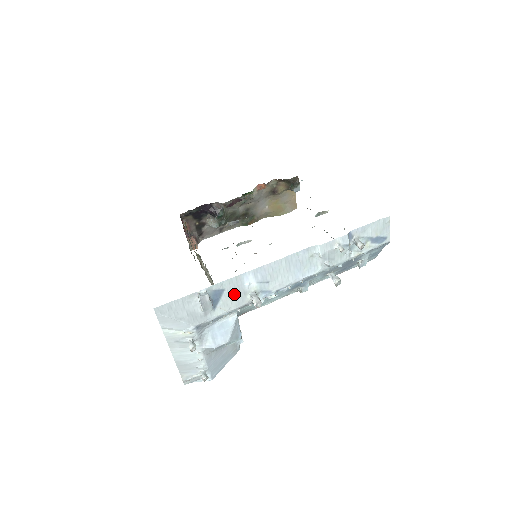
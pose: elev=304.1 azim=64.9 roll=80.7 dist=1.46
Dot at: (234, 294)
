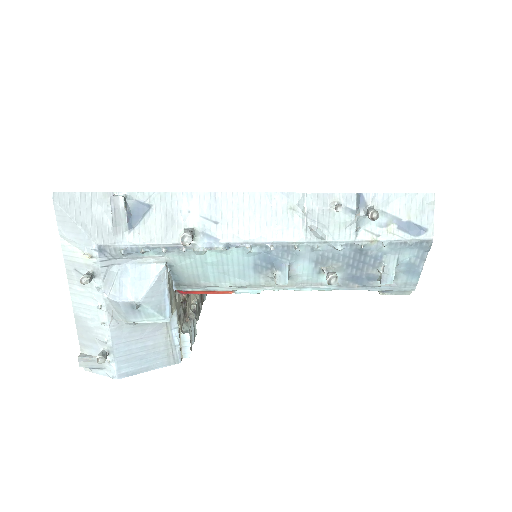
Dot at: (163, 220)
